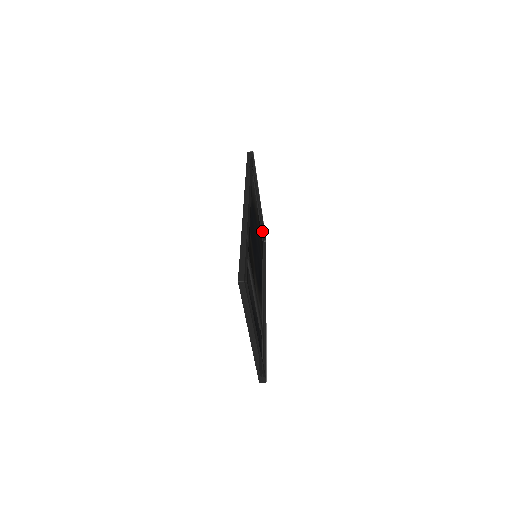
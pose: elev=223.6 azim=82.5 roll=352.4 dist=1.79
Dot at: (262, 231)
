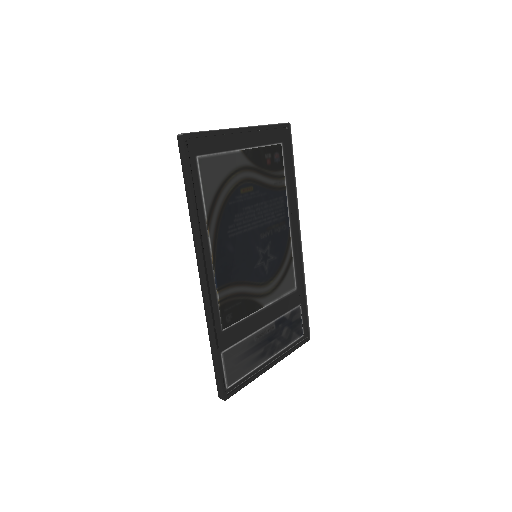
Dot at: (274, 131)
